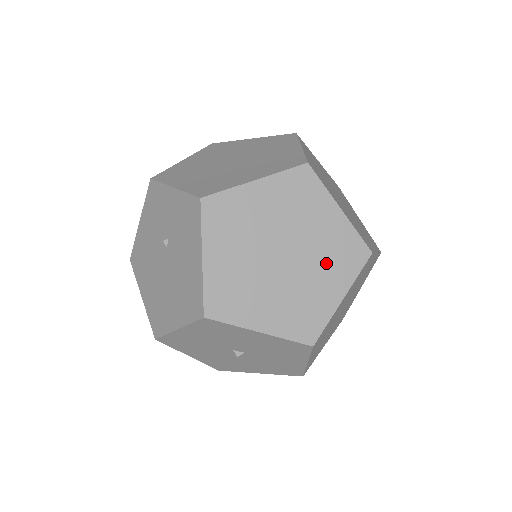
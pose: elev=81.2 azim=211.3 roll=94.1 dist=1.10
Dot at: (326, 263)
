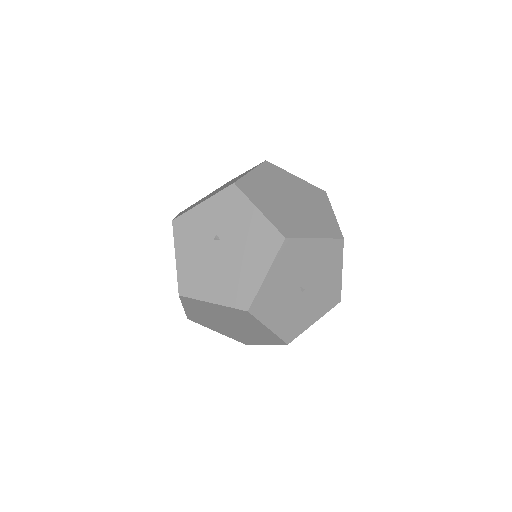
Dot at: (313, 200)
